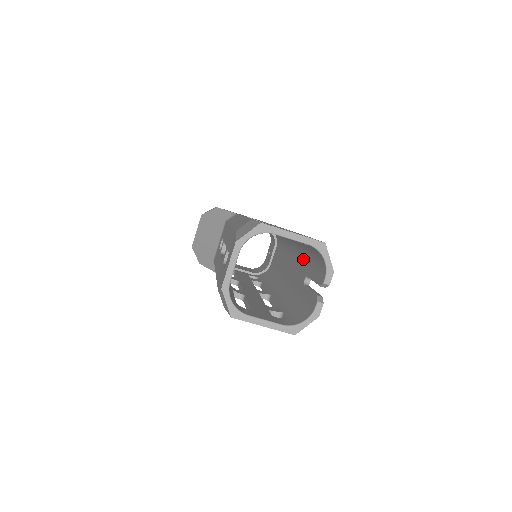
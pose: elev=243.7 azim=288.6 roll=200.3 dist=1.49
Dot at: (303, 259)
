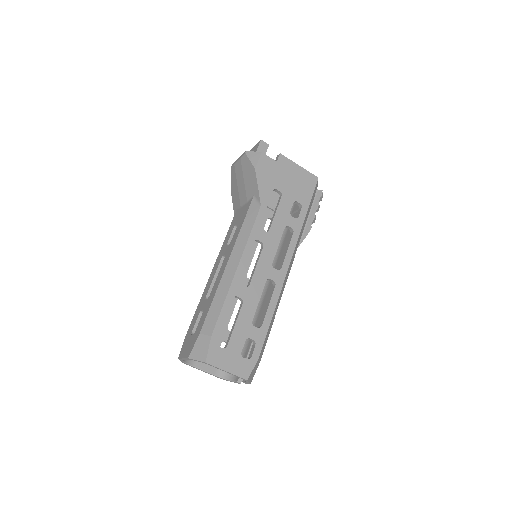
Dot at: occluded
